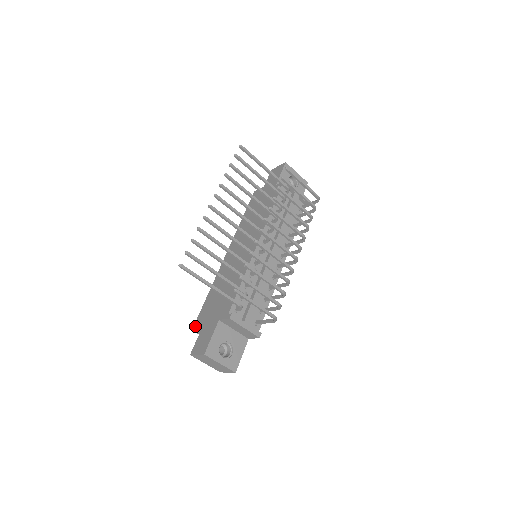
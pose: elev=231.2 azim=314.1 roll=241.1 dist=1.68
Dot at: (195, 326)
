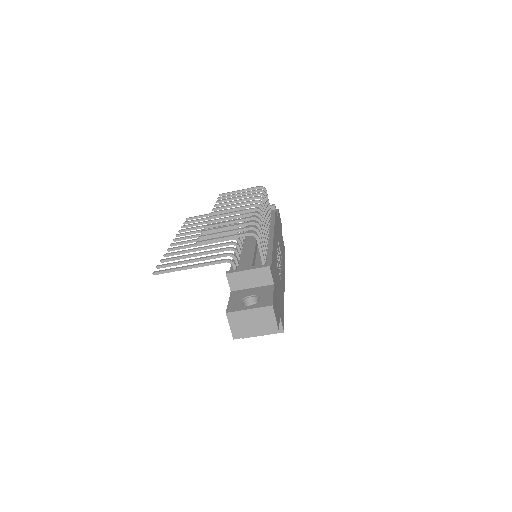
Dot at: occluded
